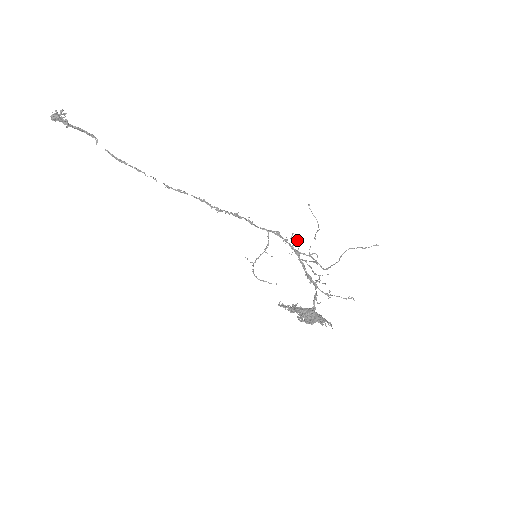
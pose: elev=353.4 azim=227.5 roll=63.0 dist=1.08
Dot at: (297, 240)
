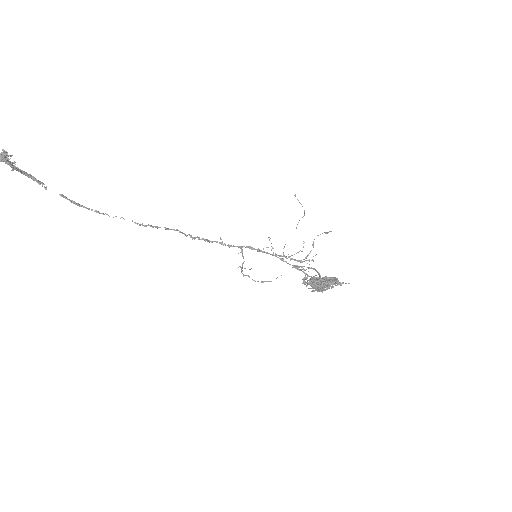
Dot at: (268, 247)
